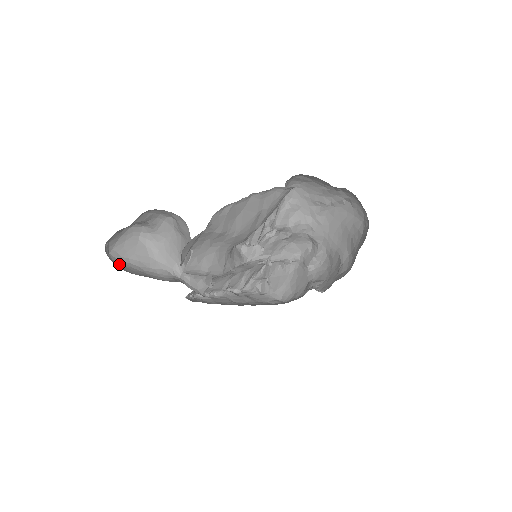
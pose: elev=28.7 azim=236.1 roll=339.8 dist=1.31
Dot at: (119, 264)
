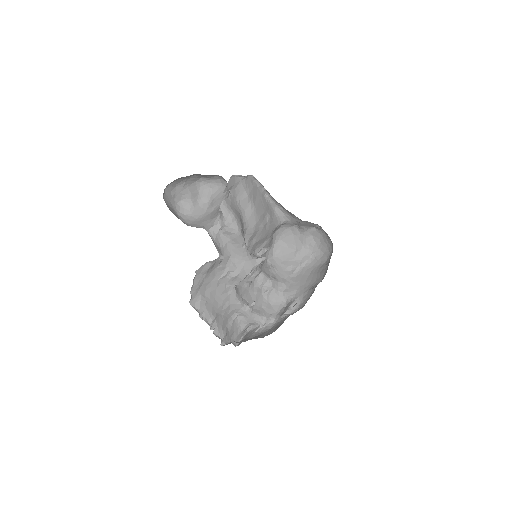
Dot at: occluded
